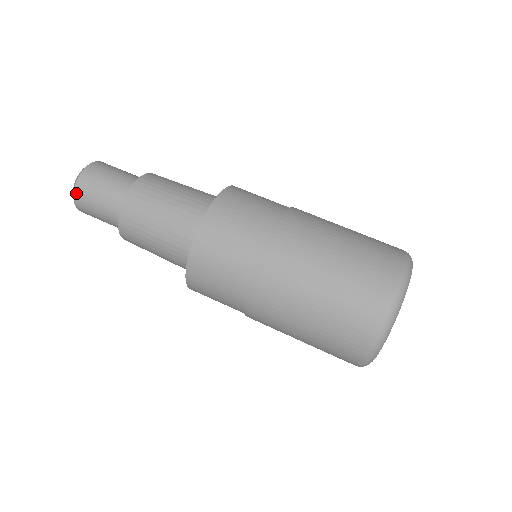
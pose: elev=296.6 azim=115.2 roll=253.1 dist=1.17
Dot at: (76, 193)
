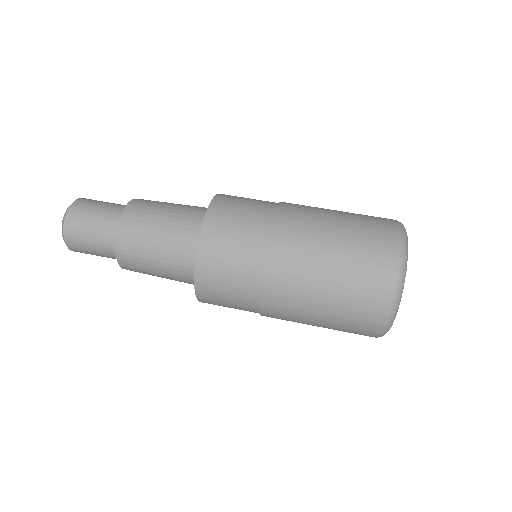
Dot at: (69, 245)
